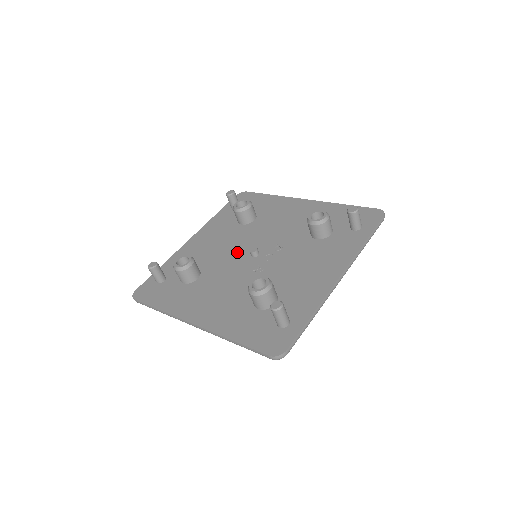
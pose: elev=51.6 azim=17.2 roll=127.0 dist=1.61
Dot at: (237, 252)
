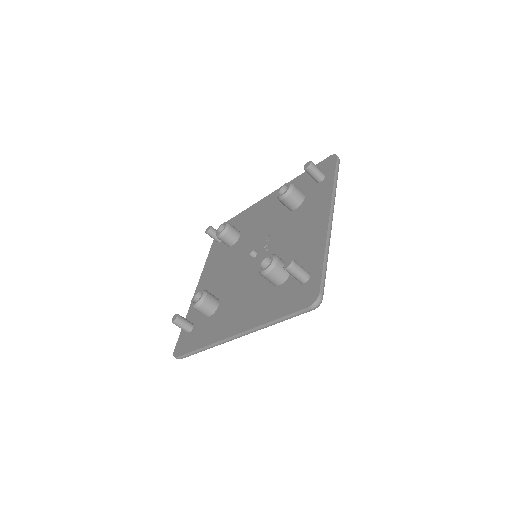
Dot at: (239, 264)
